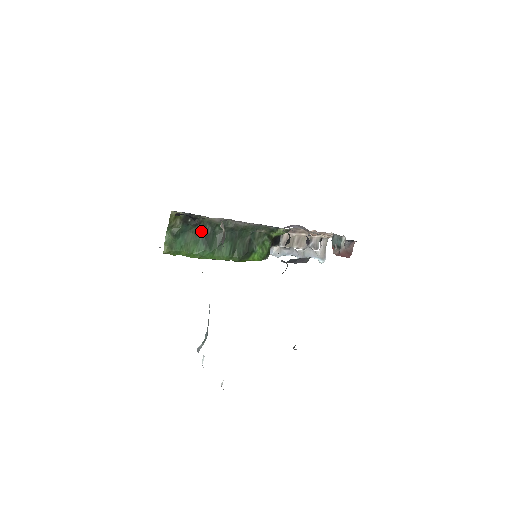
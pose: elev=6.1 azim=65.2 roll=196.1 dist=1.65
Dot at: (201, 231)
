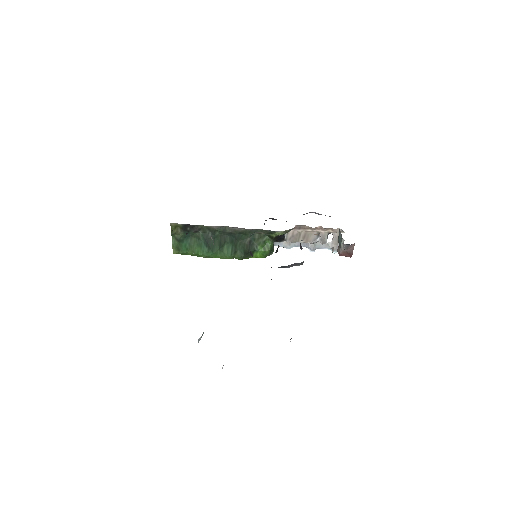
Dot at: (202, 236)
